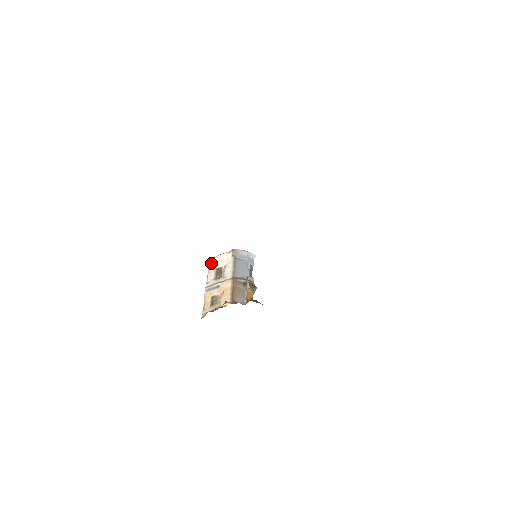
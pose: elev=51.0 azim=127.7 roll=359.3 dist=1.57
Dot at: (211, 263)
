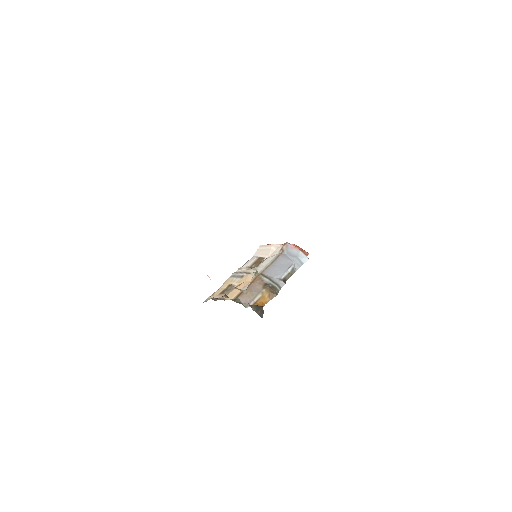
Dot at: (260, 249)
